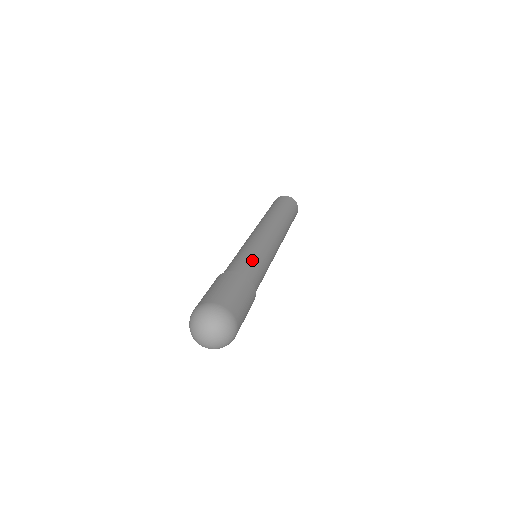
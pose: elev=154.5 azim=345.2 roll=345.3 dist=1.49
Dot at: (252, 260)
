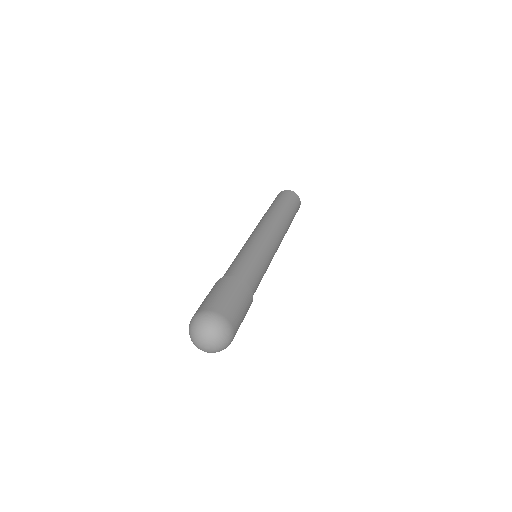
Dot at: (244, 261)
